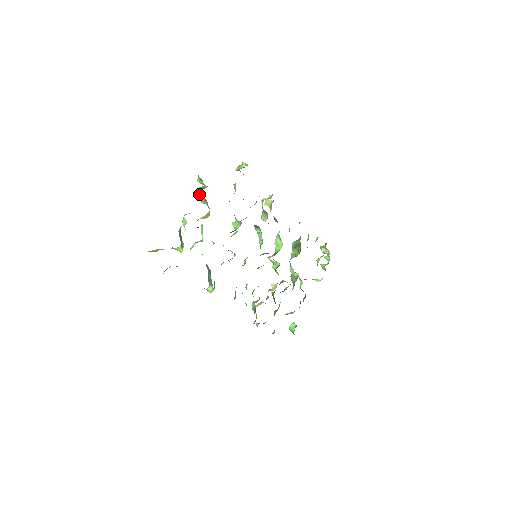
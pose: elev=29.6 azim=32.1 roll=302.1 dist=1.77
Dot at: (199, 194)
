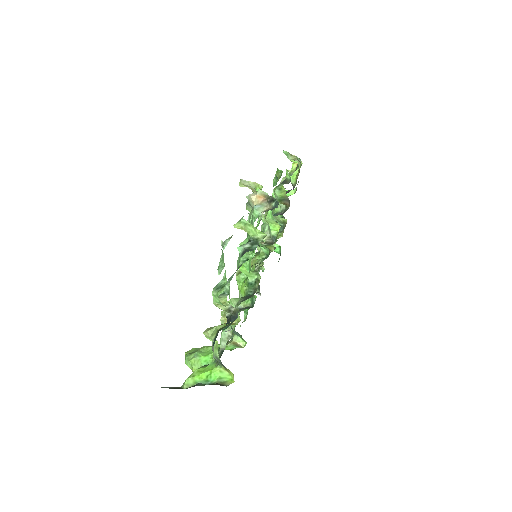
Dot at: (221, 309)
